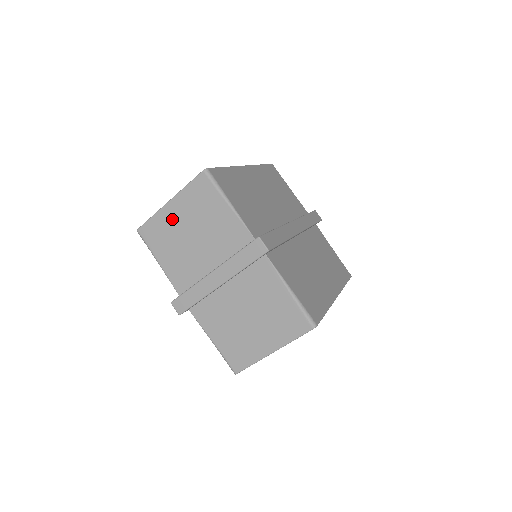
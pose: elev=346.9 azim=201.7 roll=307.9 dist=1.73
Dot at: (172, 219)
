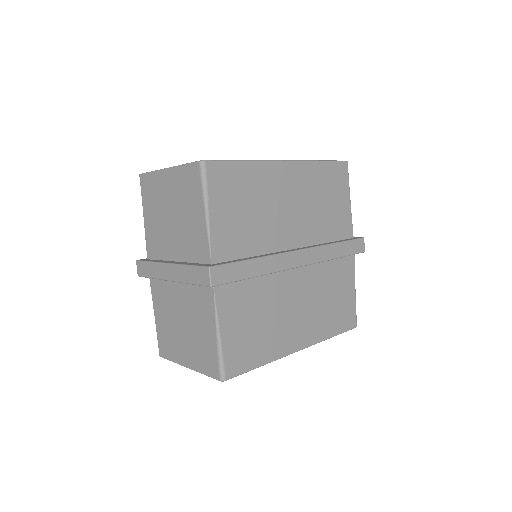
Dot at: (163, 187)
